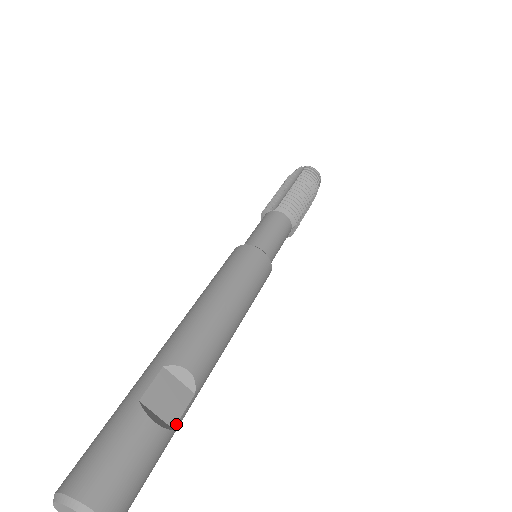
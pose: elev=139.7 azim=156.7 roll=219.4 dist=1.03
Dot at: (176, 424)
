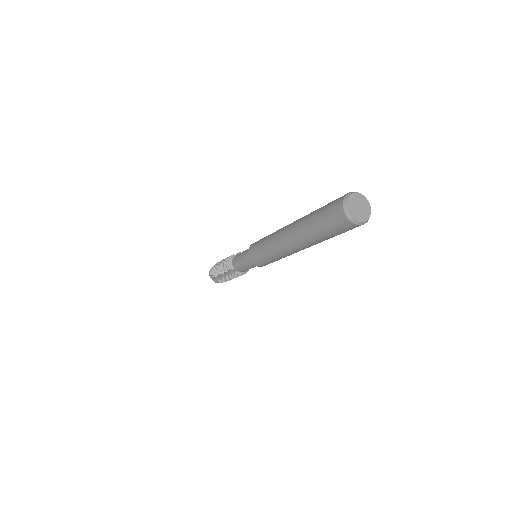
Dot at: occluded
